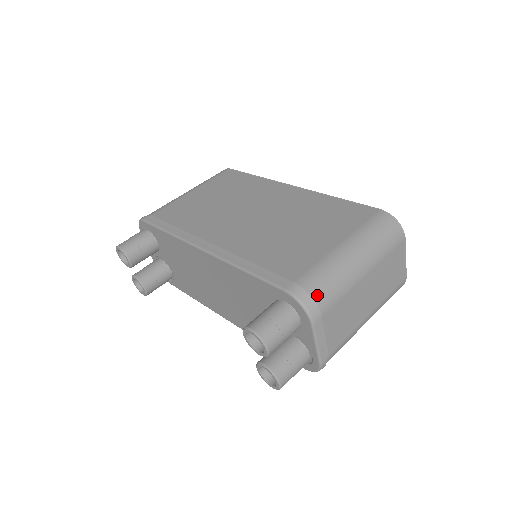
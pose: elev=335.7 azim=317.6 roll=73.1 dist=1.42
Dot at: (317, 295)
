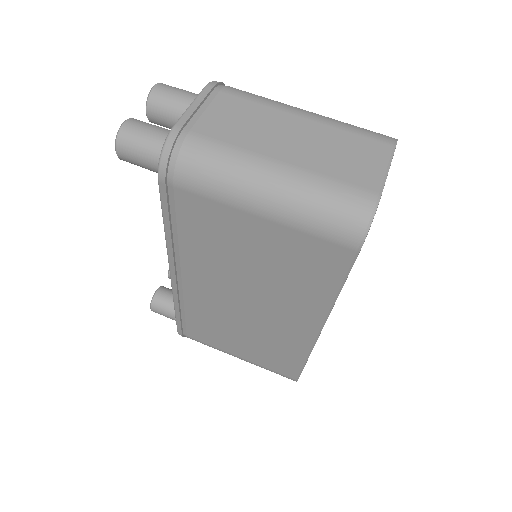
Dot at: occluded
